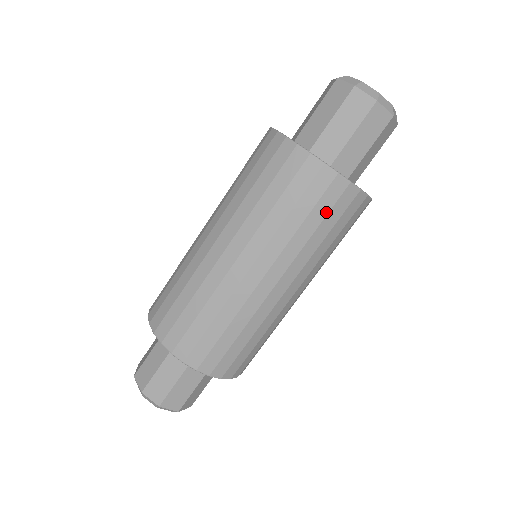
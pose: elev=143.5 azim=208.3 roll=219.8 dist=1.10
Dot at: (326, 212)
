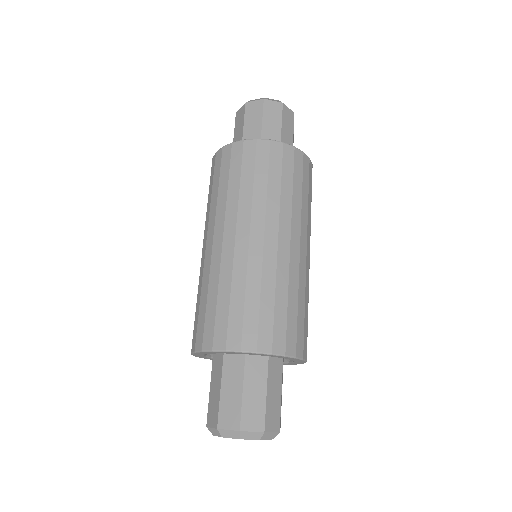
Dot at: (301, 177)
